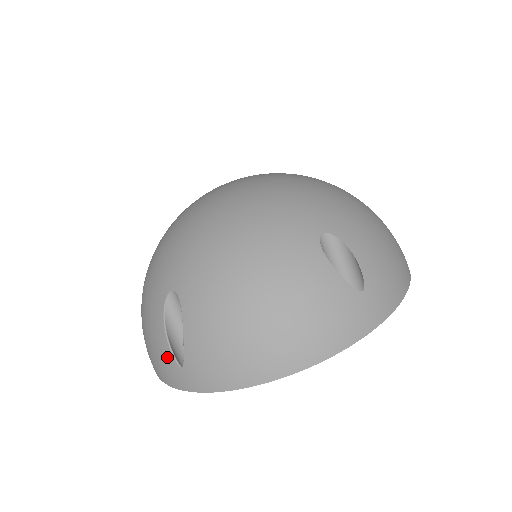
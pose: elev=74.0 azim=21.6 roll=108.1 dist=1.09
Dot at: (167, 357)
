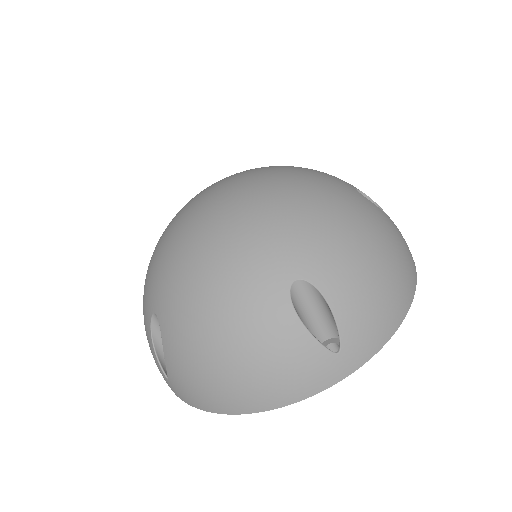
Dot at: (315, 356)
